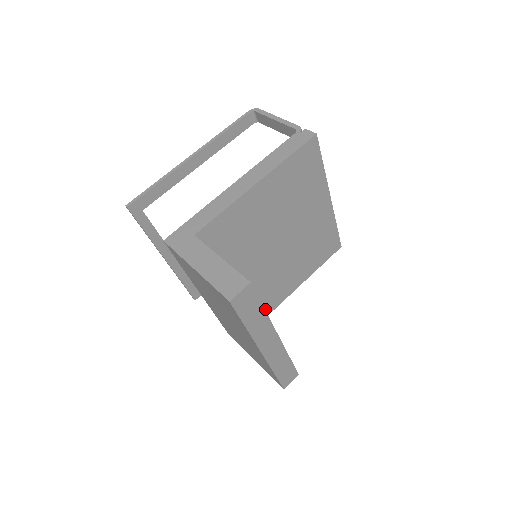
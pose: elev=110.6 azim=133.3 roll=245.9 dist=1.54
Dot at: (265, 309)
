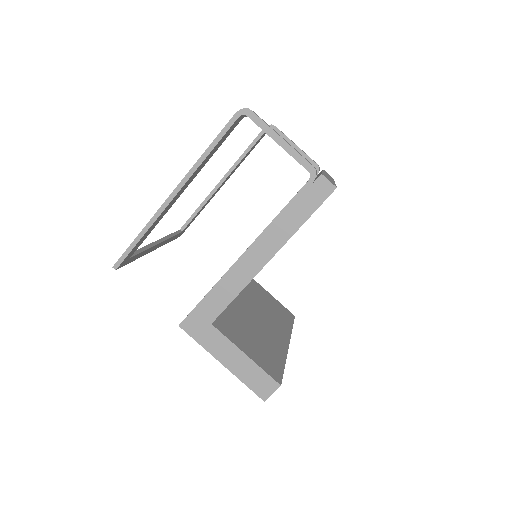
Dot at: occluded
